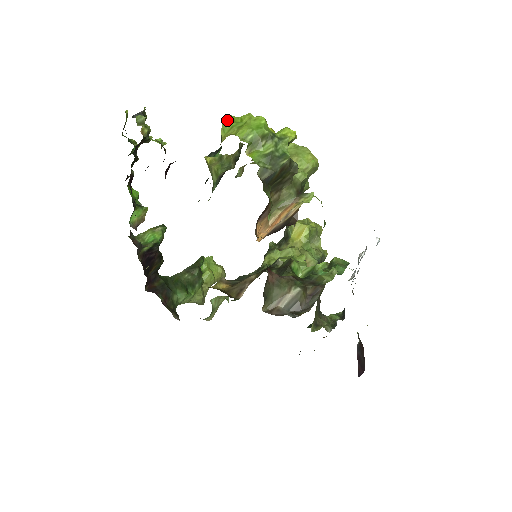
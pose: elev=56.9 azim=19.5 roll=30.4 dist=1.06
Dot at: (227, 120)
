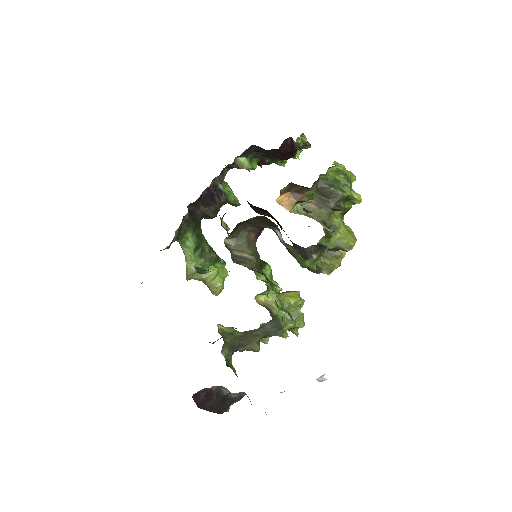
Dot at: occluded
